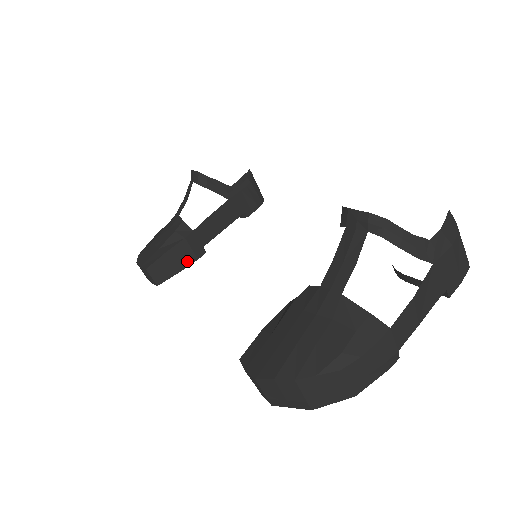
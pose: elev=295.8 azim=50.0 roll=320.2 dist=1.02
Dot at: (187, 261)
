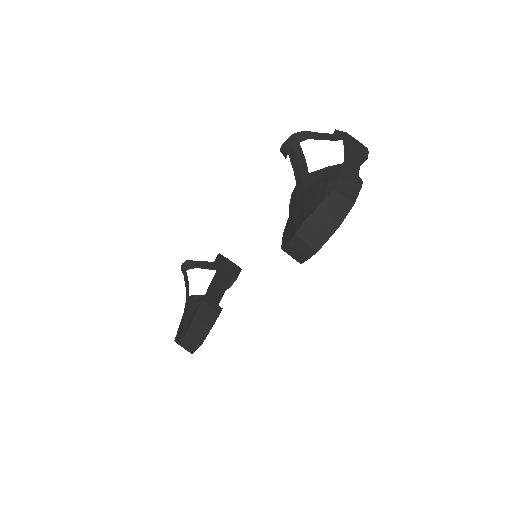
Dot at: (213, 318)
